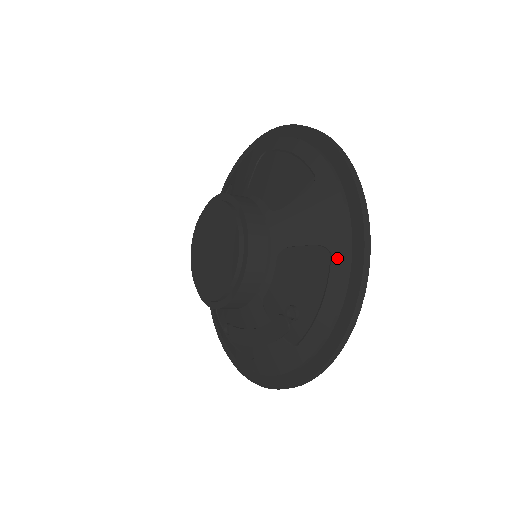
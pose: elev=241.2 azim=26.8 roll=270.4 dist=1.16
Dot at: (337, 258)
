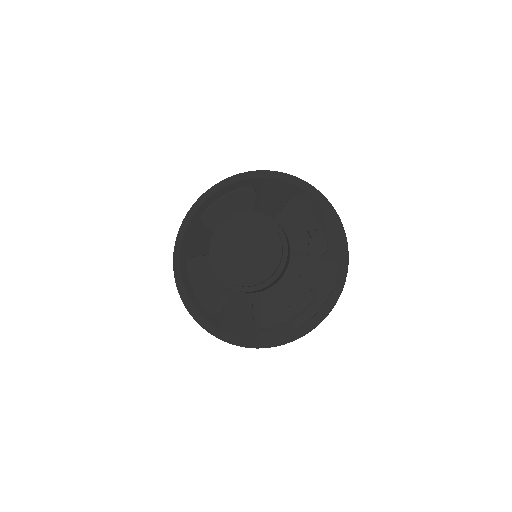
Dot at: (302, 195)
